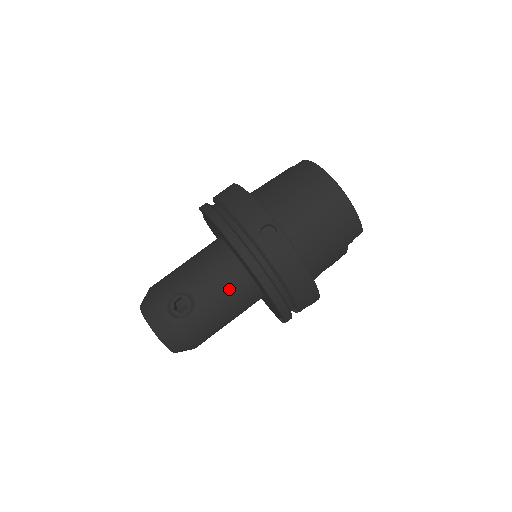
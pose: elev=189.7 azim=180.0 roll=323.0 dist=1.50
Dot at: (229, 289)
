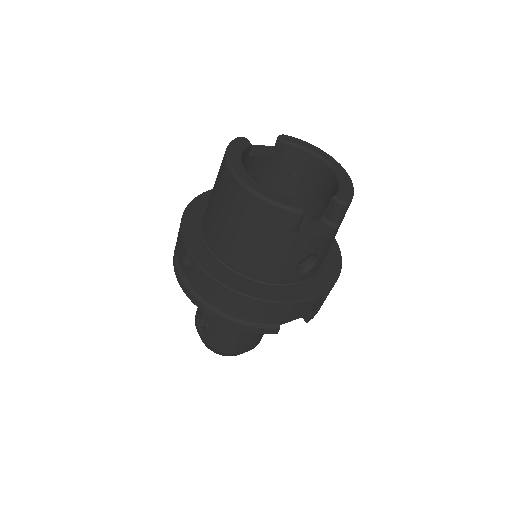
Dot at: occluded
